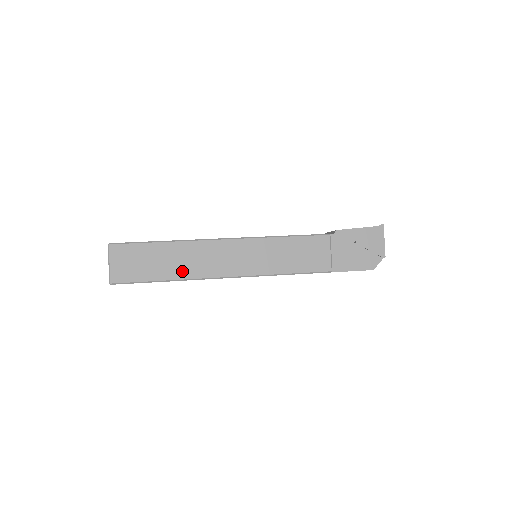
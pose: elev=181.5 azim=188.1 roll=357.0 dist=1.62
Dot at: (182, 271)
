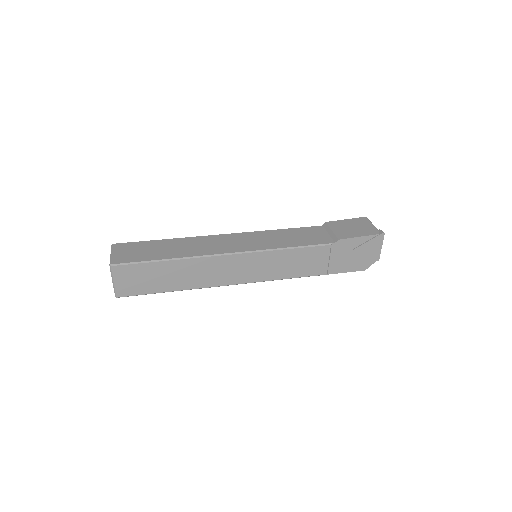
Dot at: (185, 283)
